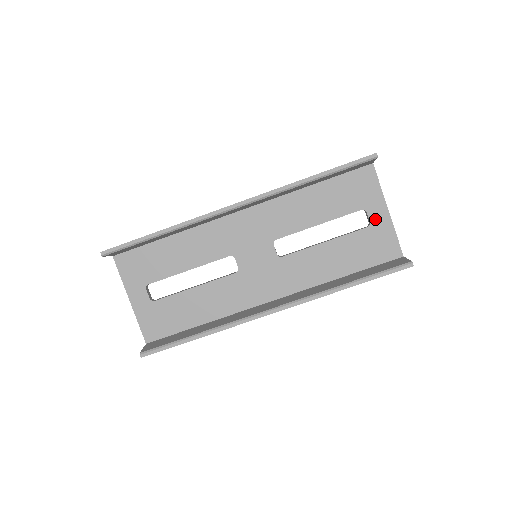
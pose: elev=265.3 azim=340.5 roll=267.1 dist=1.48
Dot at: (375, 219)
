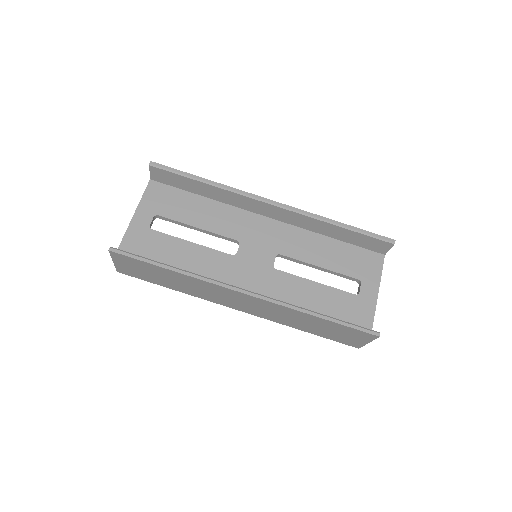
Dot at: (365, 293)
